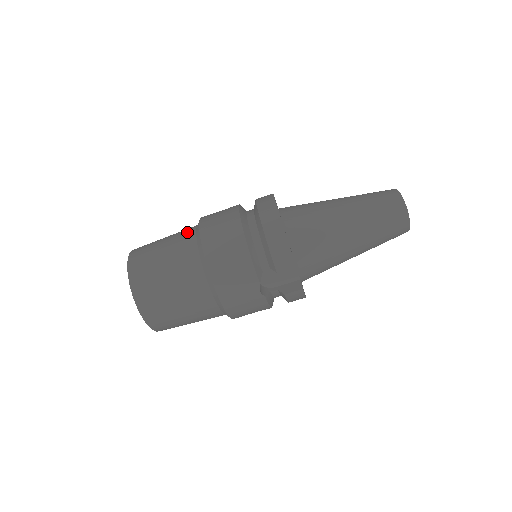
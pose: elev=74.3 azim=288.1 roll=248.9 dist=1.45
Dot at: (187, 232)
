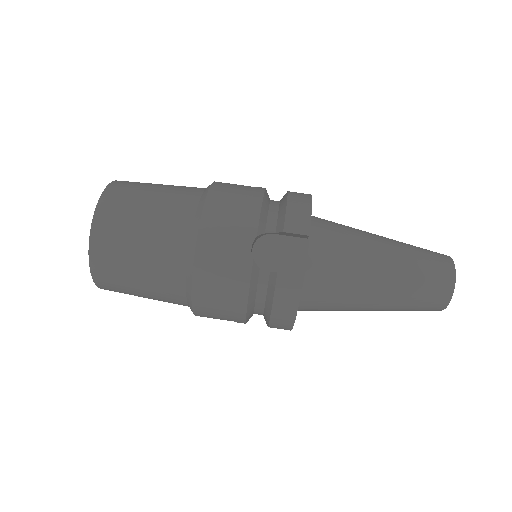
Dot at: occluded
